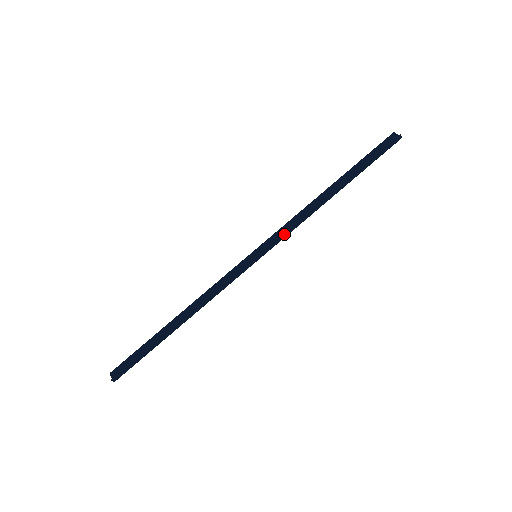
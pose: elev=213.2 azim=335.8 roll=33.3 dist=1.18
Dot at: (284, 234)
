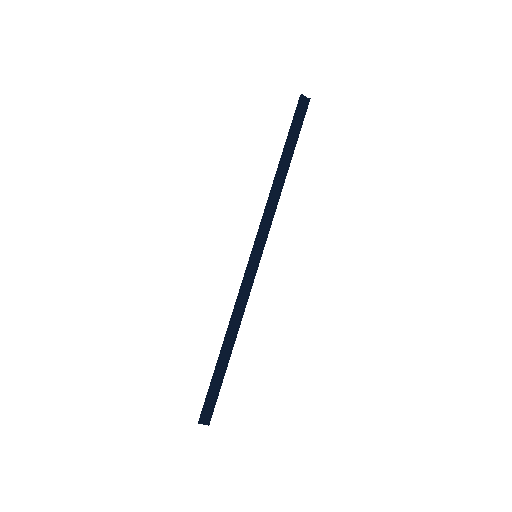
Dot at: (270, 227)
